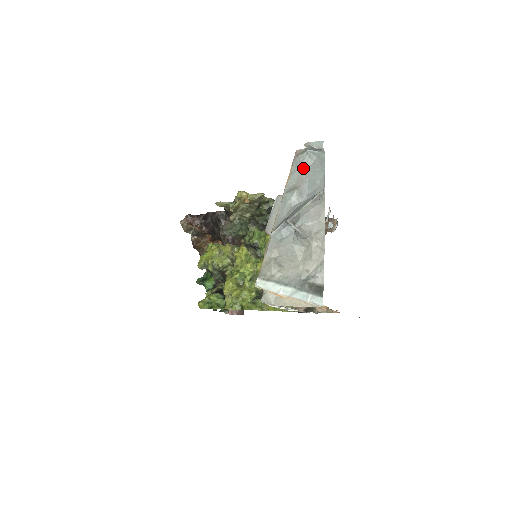
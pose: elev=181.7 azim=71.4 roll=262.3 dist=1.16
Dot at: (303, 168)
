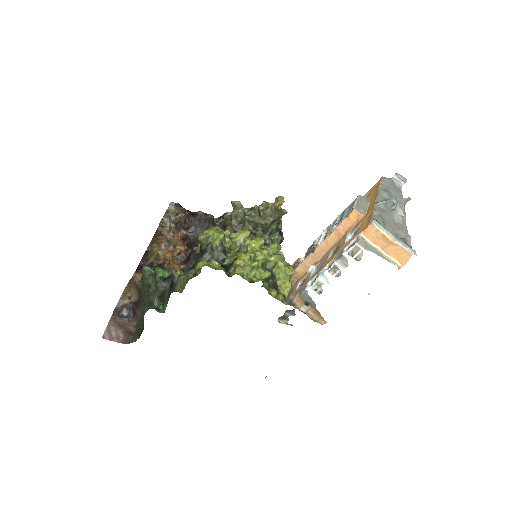
Dot at: (389, 185)
